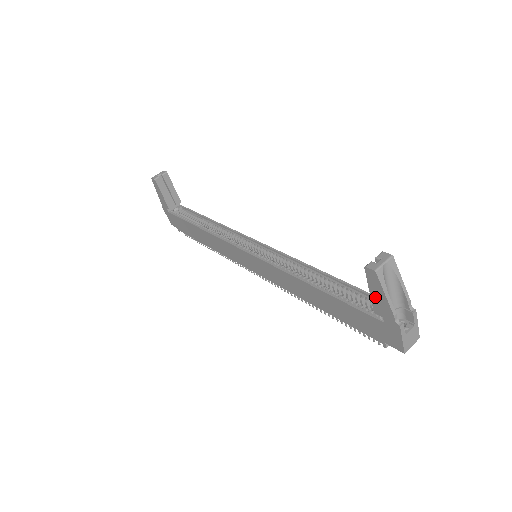
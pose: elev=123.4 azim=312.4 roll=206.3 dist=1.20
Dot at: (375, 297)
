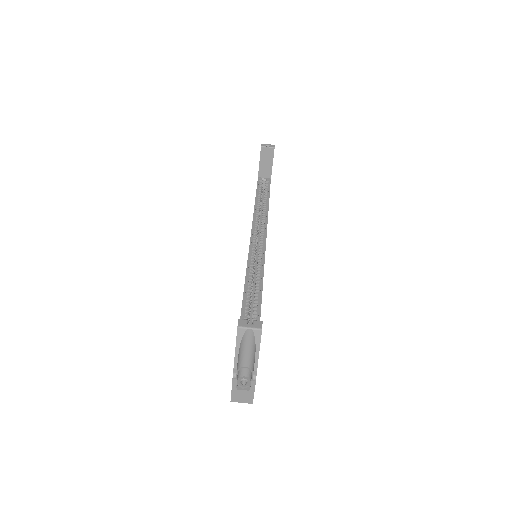
Dot at: occluded
